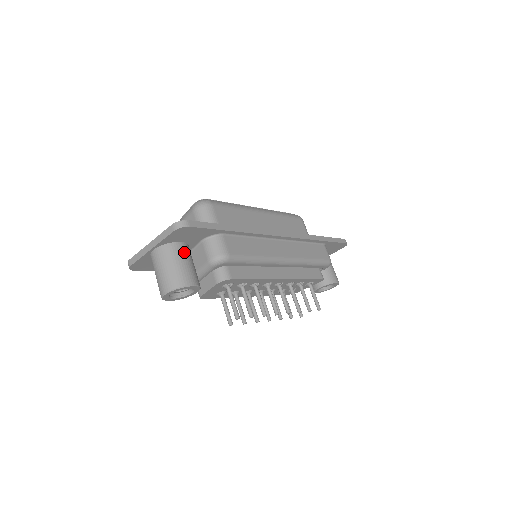
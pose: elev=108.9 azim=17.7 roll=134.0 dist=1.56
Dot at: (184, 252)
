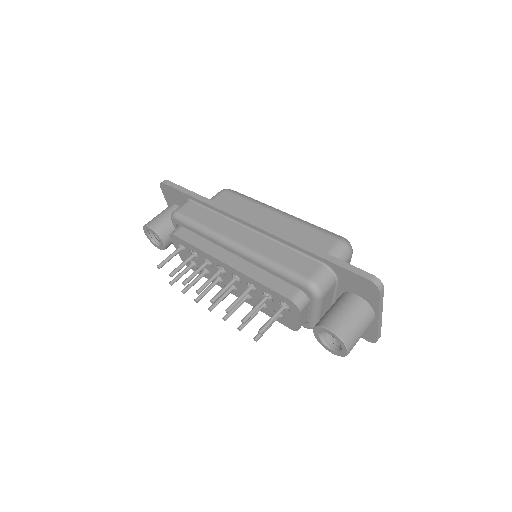
Dot at: (170, 210)
